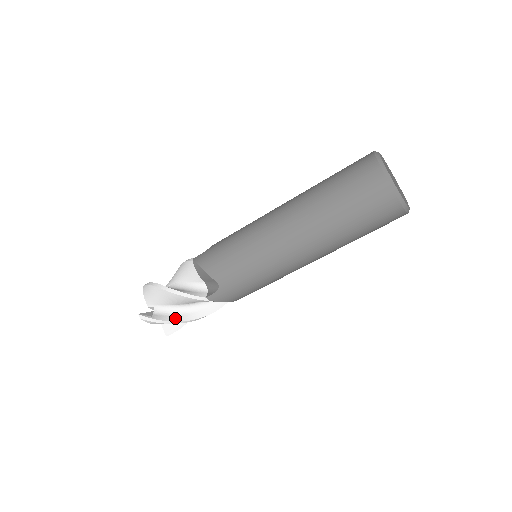
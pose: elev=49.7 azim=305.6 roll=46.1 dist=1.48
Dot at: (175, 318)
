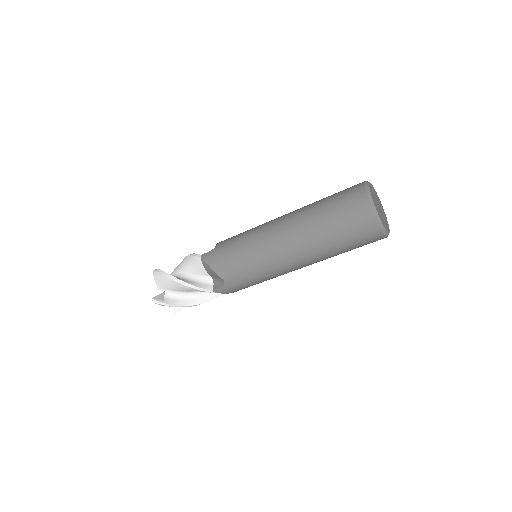
Dot at: (184, 303)
